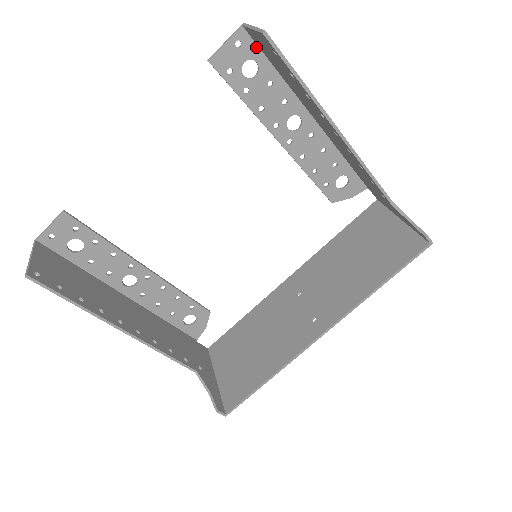
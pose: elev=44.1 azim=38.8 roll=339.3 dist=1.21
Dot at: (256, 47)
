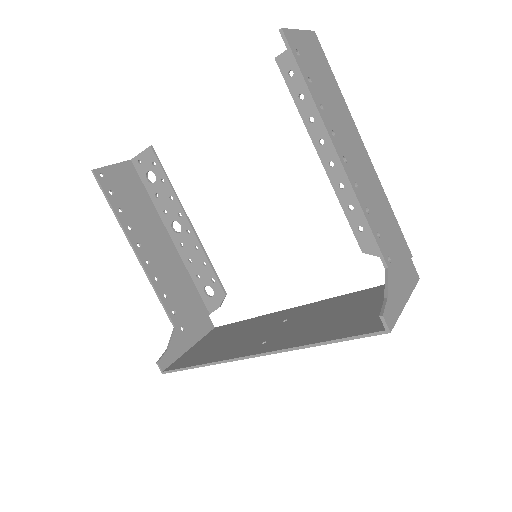
Dot at: occluded
